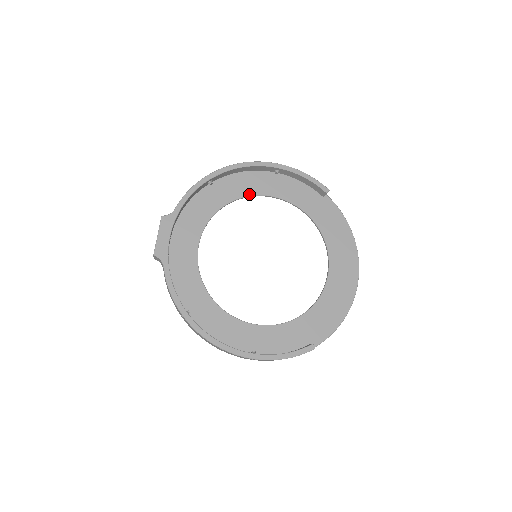
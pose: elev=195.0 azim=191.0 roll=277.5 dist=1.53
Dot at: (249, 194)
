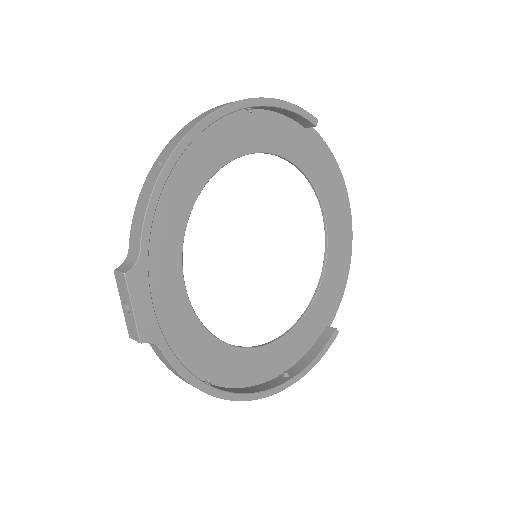
Dot at: (222, 163)
